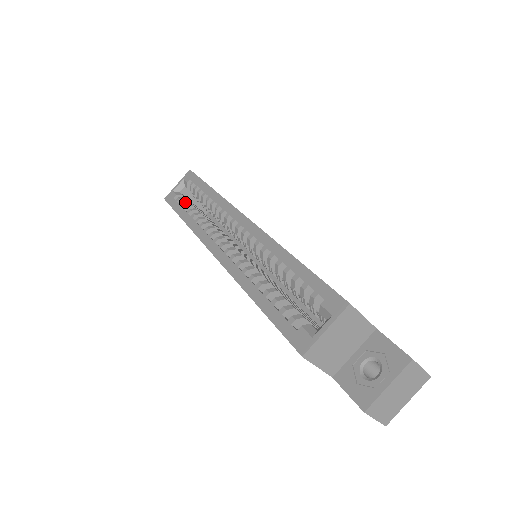
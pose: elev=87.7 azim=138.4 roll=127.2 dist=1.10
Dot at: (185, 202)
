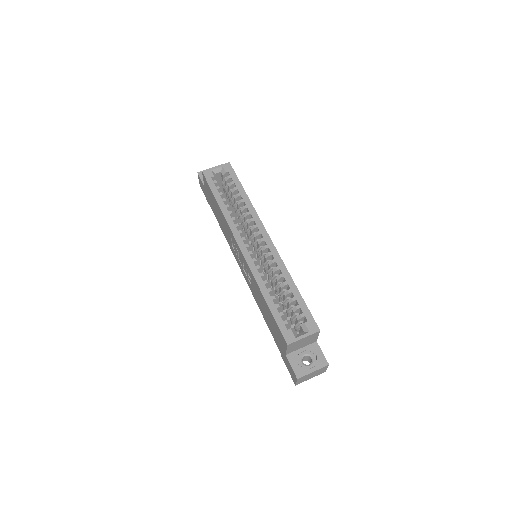
Dot at: (221, 188)
